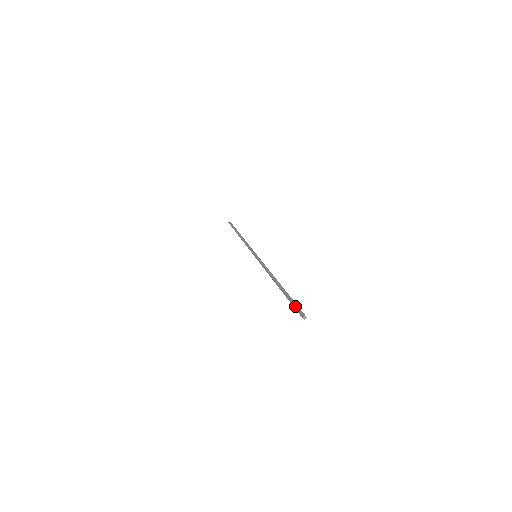
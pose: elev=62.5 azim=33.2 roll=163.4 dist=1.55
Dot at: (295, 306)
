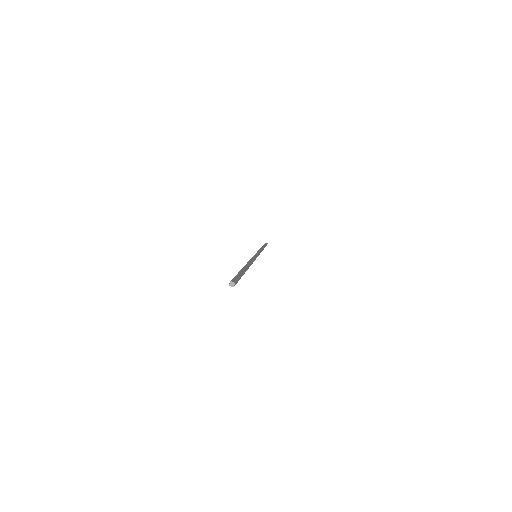
Dot at: (238, 276)
